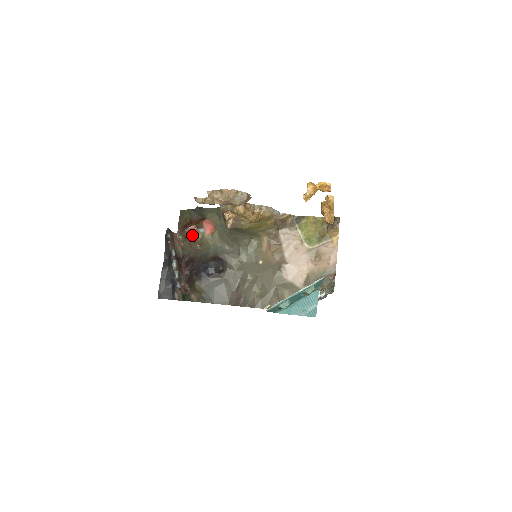
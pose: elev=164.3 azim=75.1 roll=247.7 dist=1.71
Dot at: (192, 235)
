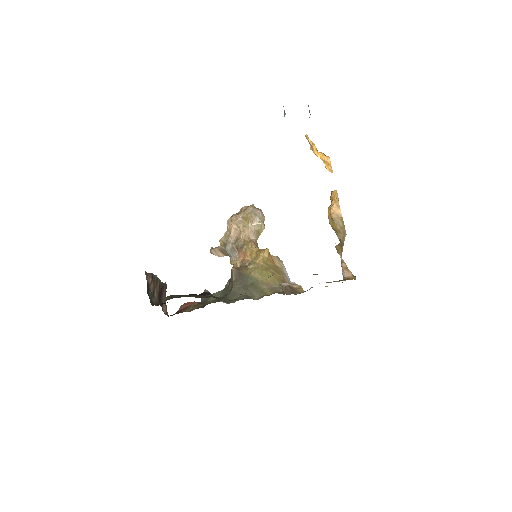
Dot at: (185, 307)
